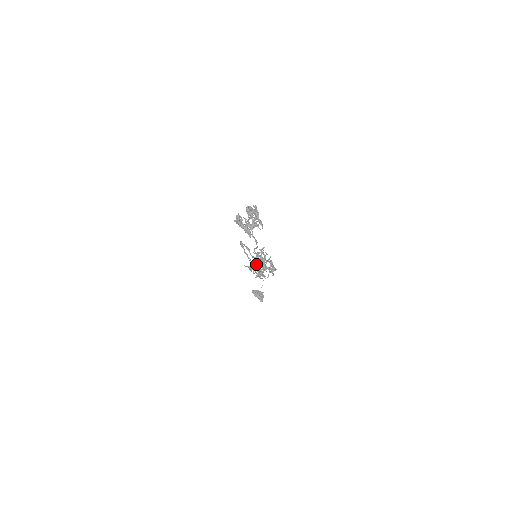
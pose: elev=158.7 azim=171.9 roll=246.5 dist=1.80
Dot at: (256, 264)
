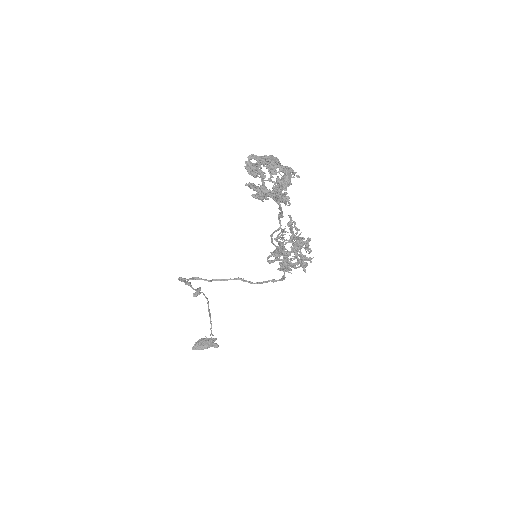
Dot at: (277, 260)
